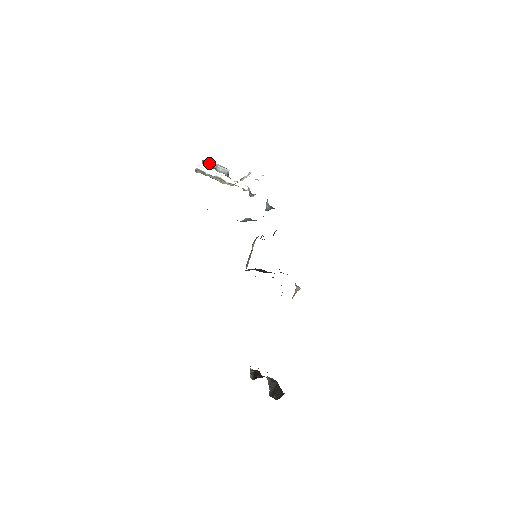
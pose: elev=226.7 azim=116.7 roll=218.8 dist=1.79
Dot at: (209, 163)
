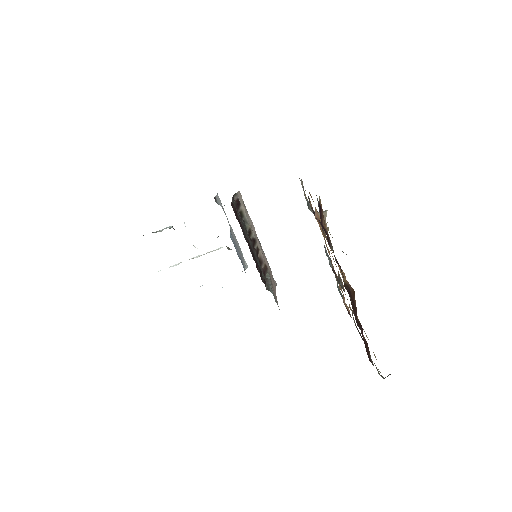
Dot at: occluded
